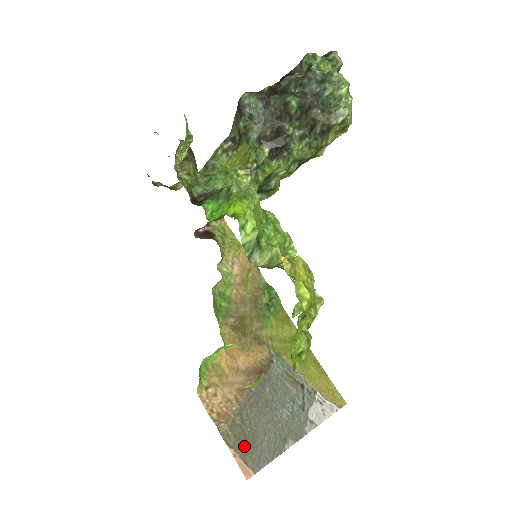
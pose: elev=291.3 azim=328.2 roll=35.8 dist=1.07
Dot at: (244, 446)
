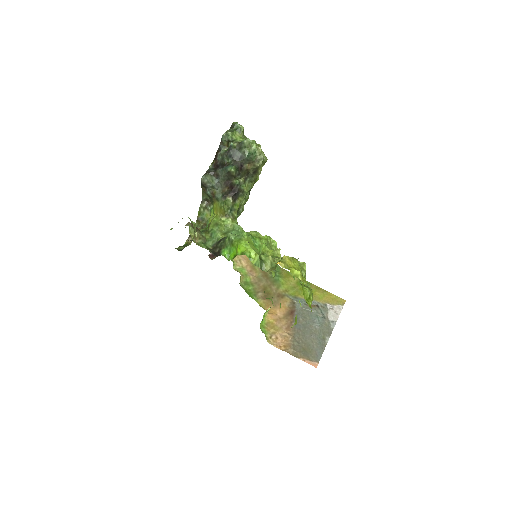
Dot at: (306, 354)
